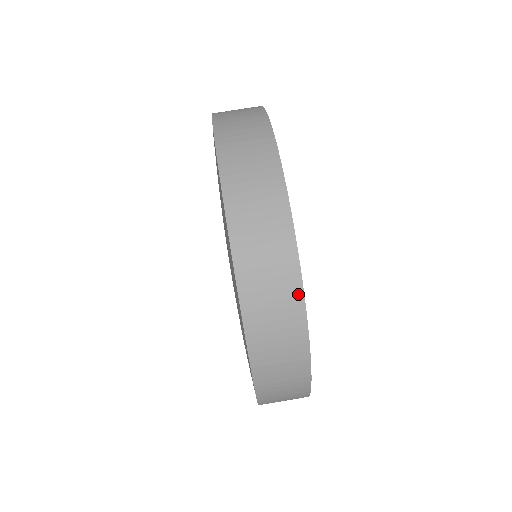
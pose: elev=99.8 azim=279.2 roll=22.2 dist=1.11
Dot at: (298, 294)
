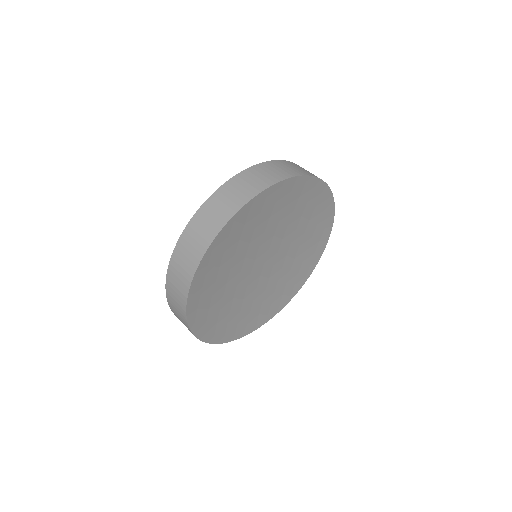
Dot at: (230, 215)
